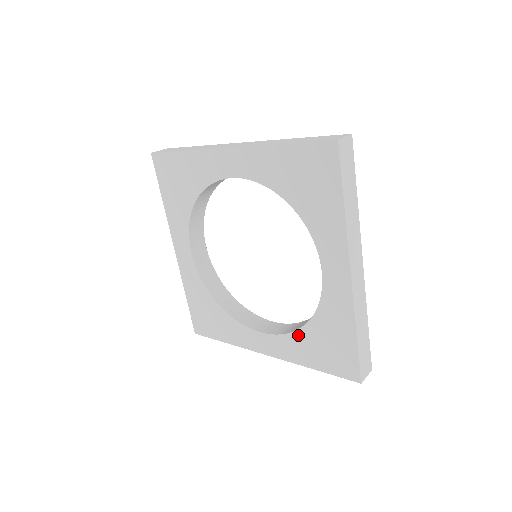
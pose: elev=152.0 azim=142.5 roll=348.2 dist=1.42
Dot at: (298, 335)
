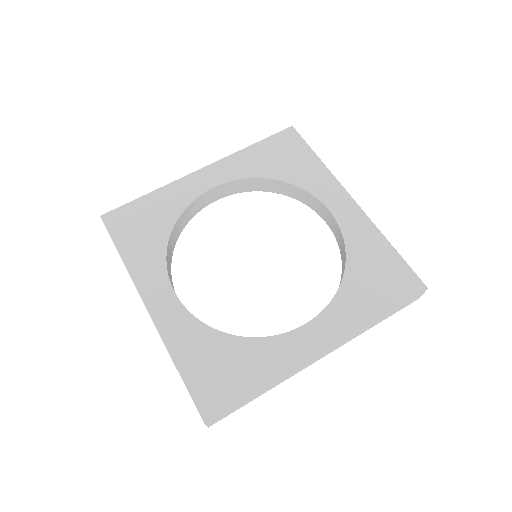
Dot at: (344, 290)
